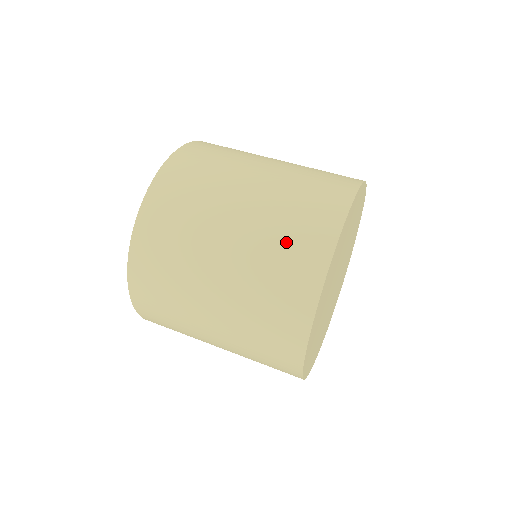
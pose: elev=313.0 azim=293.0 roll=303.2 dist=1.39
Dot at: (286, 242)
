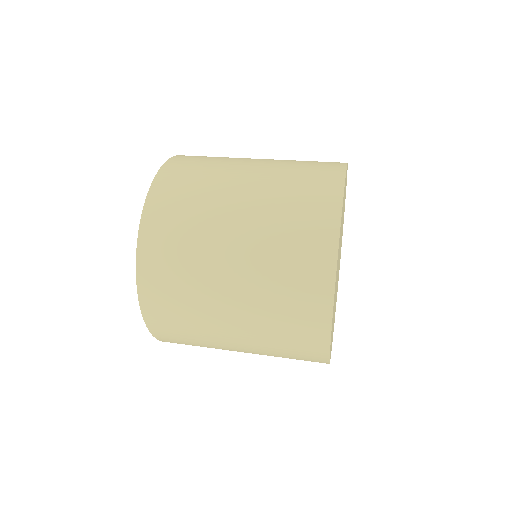
Dot at: (305, 164)
